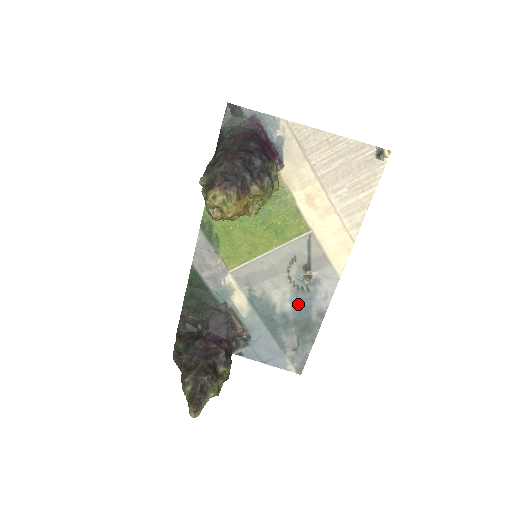
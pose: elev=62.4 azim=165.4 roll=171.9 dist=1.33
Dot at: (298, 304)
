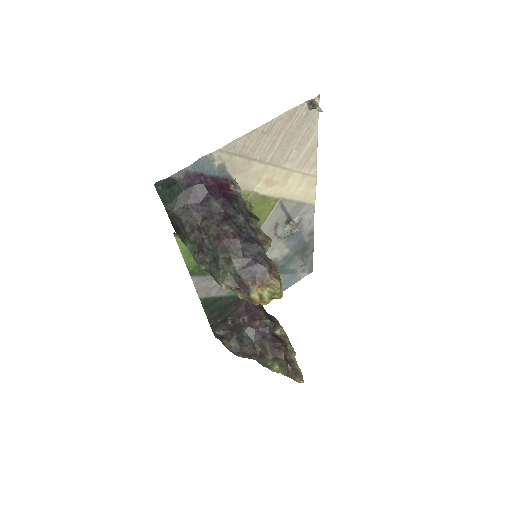
Dot at: (292, 244)
